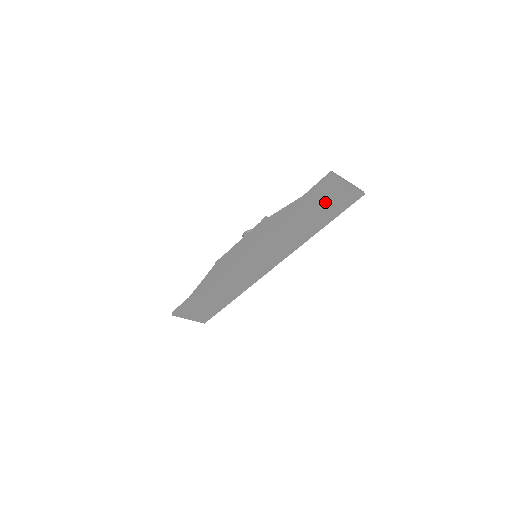
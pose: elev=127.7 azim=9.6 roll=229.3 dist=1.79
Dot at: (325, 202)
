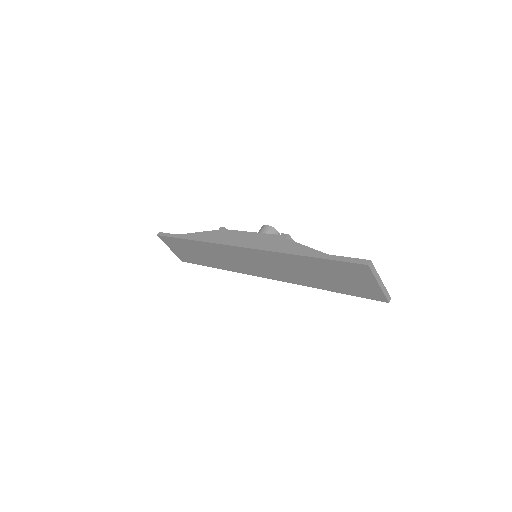
Dot at: (345, 277)
